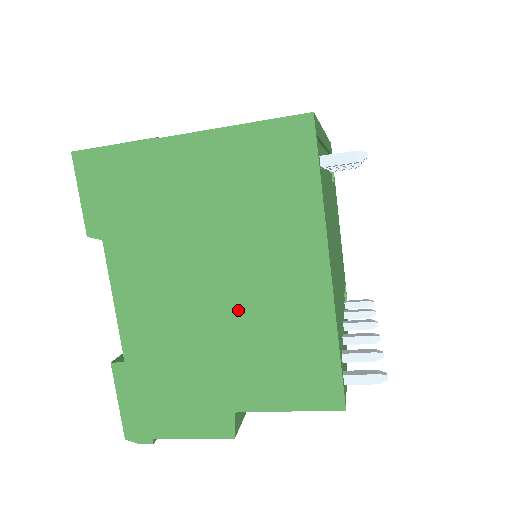
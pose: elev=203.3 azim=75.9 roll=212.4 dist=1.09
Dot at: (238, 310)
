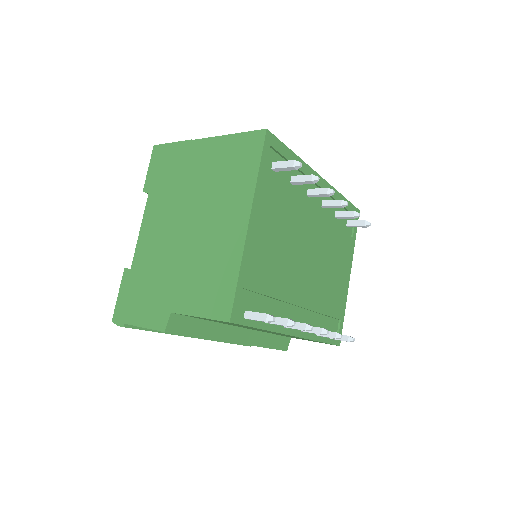
Dot at: (195, 243)
